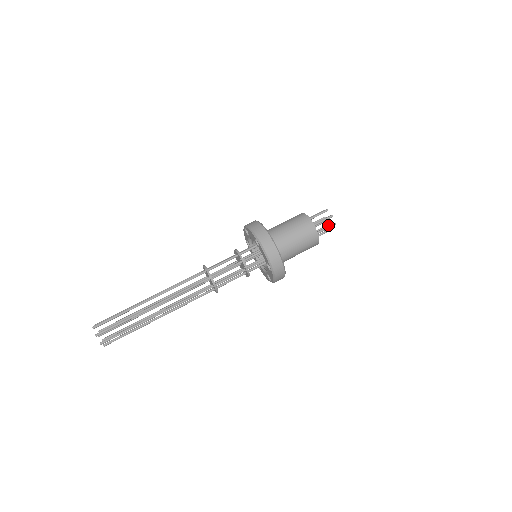
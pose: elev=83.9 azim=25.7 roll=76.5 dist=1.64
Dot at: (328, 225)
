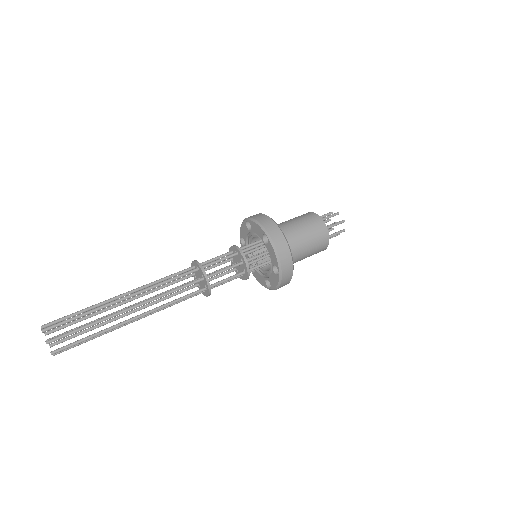
Dot at: occluded
